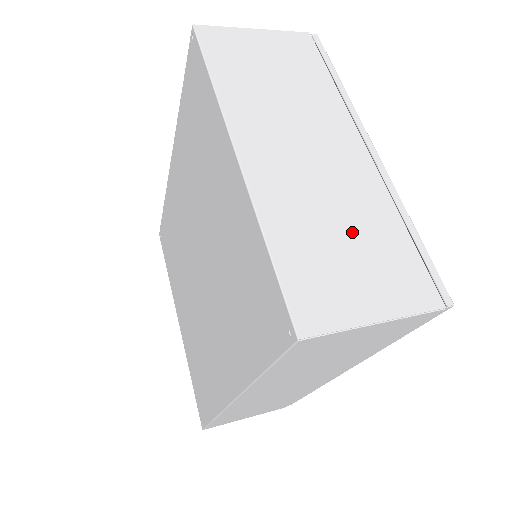
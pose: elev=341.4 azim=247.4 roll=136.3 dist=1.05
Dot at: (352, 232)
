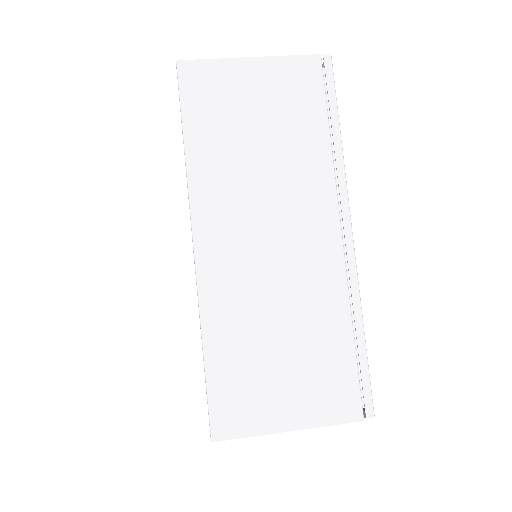
Dot at: (292, 337)
